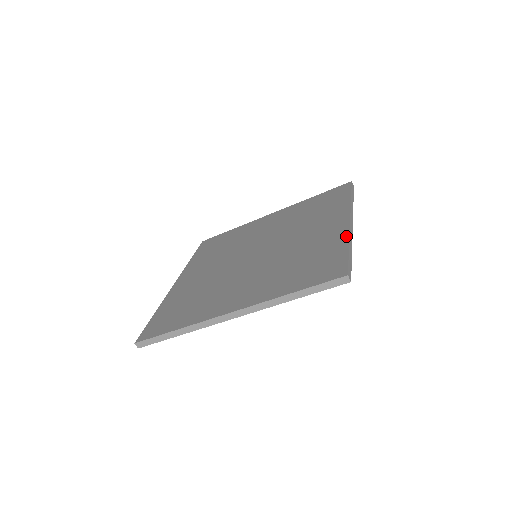
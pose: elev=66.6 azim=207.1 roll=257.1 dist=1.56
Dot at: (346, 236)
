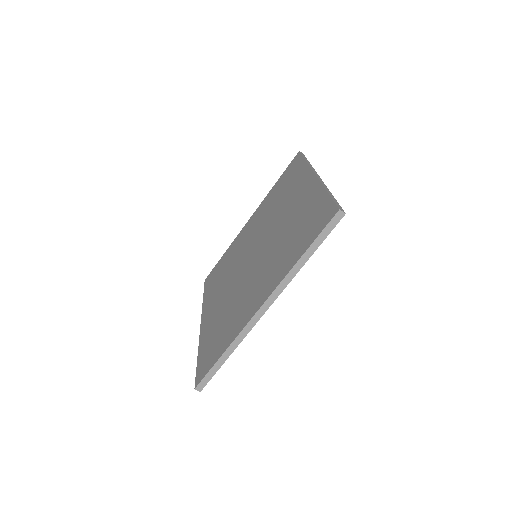
Dot at: (320, 187)
